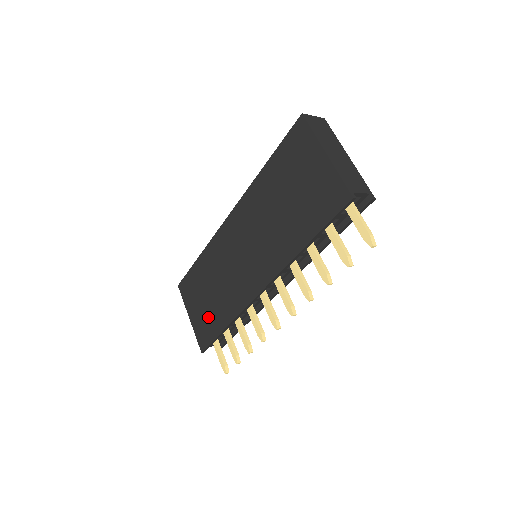
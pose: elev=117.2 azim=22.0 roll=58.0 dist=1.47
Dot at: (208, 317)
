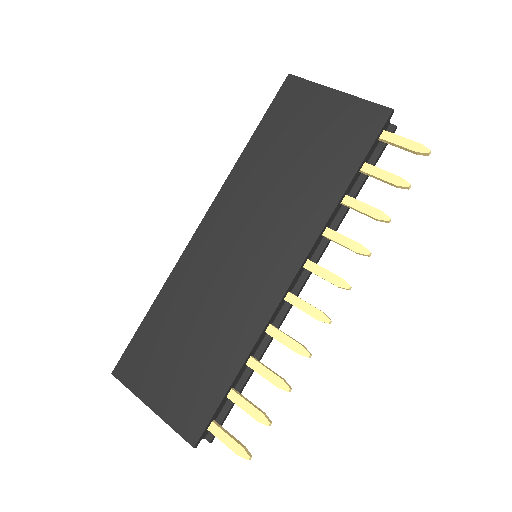
Dot at: (196, 378)
